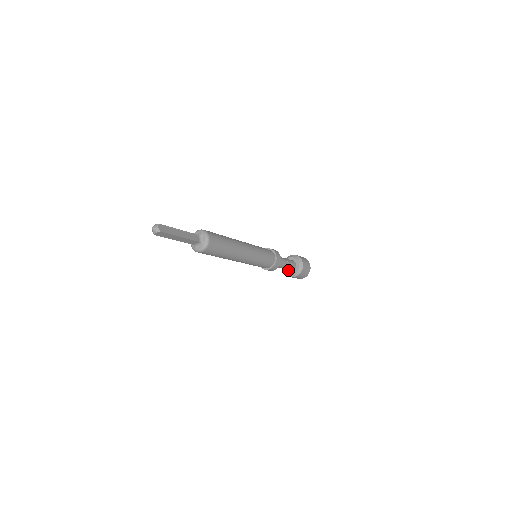
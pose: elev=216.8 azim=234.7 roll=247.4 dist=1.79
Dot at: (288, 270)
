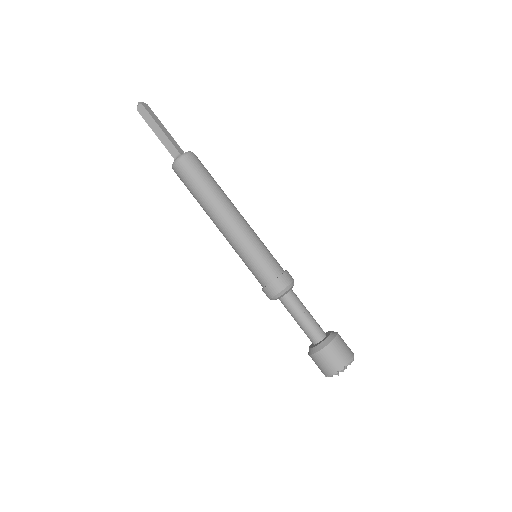
Dot at: (313, 345)
